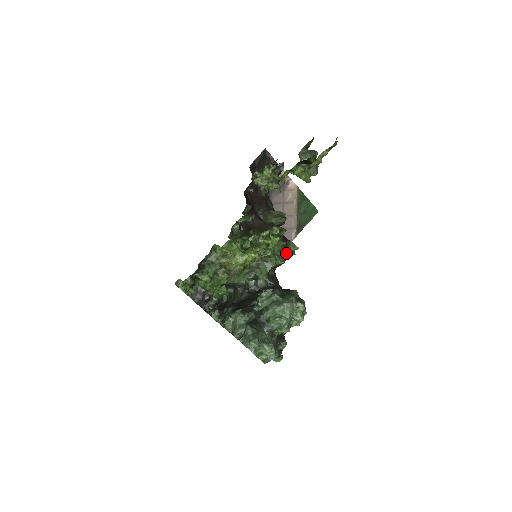
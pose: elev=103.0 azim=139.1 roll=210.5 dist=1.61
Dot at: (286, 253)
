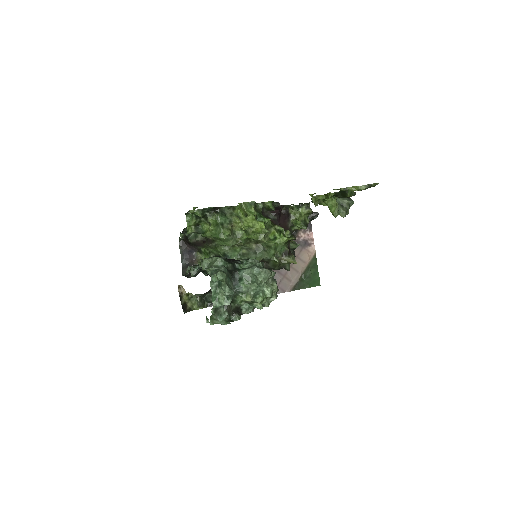
Dot at: (284, 260)
